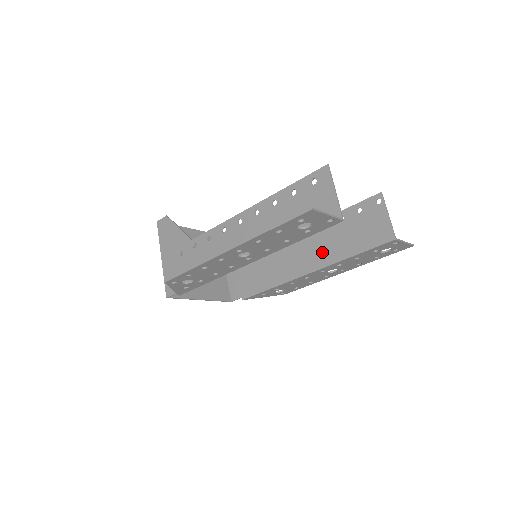
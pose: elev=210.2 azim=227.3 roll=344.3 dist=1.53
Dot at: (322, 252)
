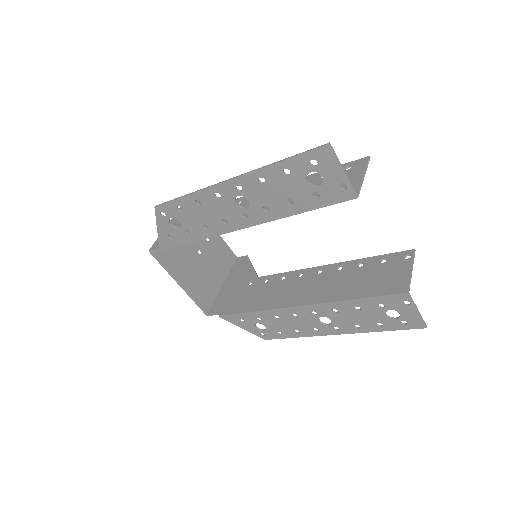
Dot at: (324, 289)
